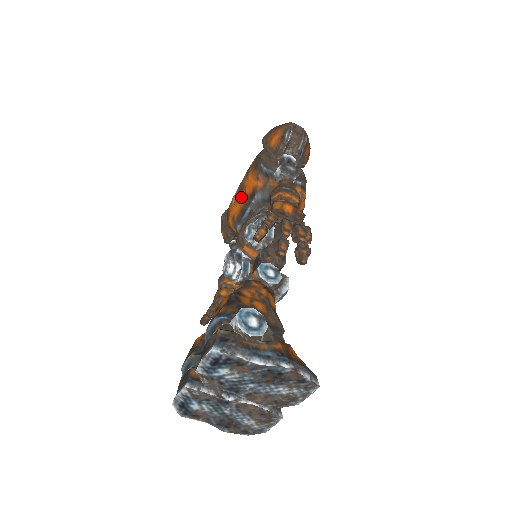
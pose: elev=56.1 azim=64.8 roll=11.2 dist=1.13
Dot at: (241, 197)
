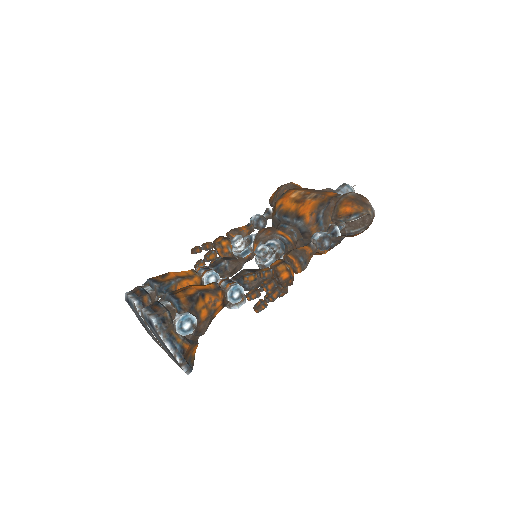
Dot at: (296, 204)
